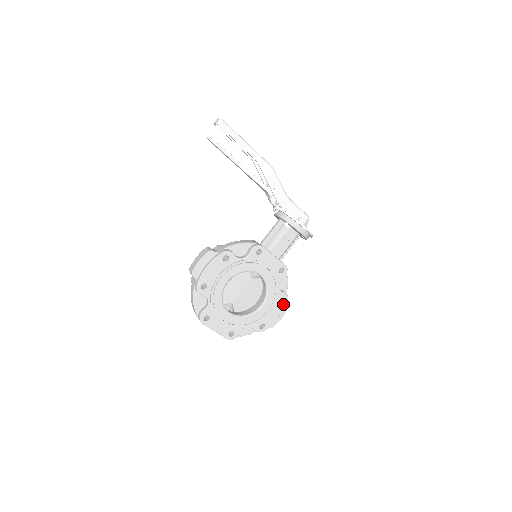
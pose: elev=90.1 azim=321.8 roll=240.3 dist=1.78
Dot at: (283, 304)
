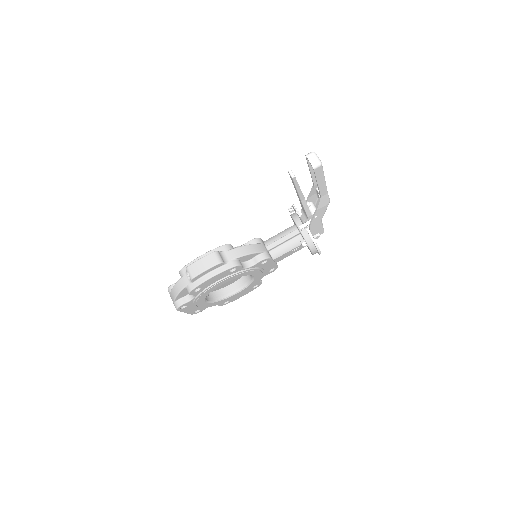
Dot at: (254, 288)
